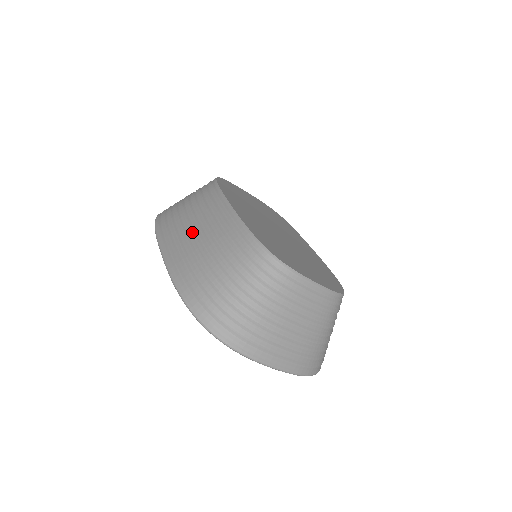
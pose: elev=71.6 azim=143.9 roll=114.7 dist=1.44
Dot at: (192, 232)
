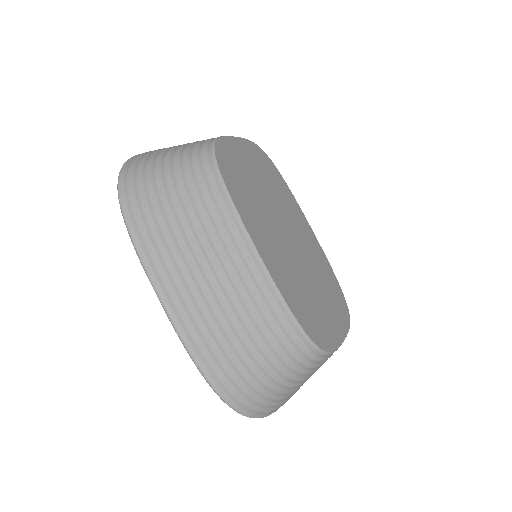
Dot at: (206, 285)
